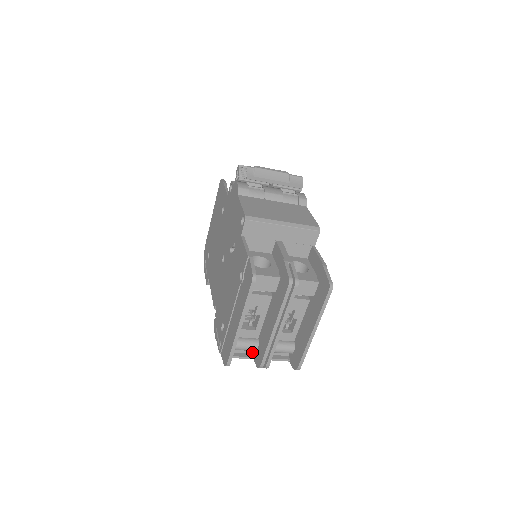
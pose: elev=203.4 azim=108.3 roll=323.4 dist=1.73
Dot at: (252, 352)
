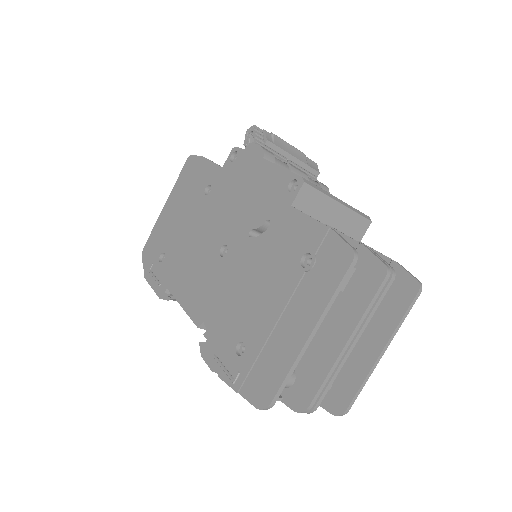
Dot at: occluded
